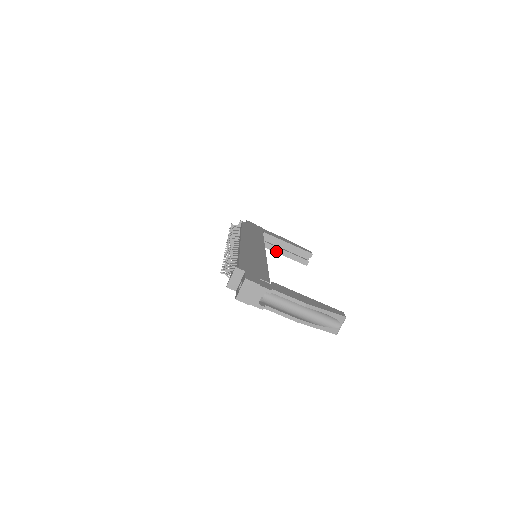
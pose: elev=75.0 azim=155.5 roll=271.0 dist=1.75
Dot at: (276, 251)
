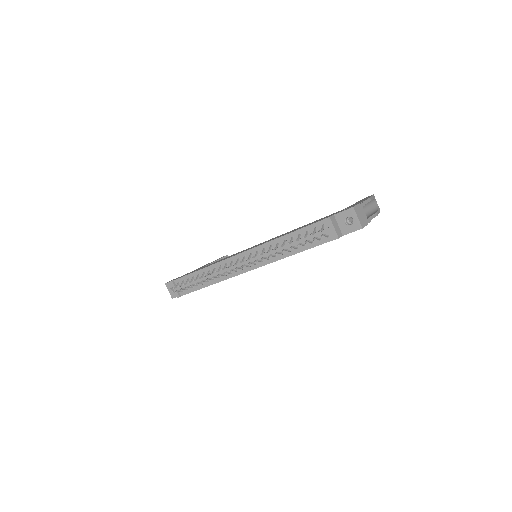
Dot at: occluded
